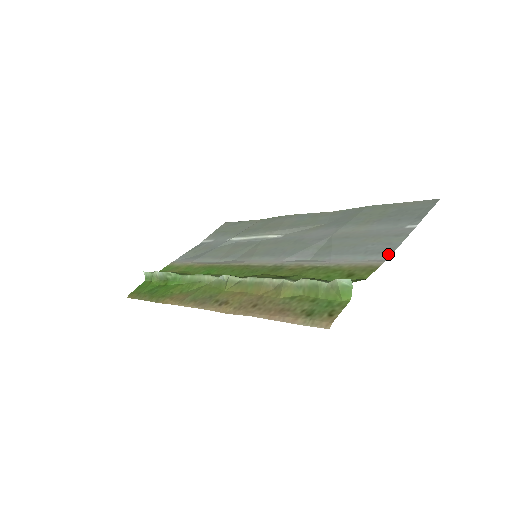
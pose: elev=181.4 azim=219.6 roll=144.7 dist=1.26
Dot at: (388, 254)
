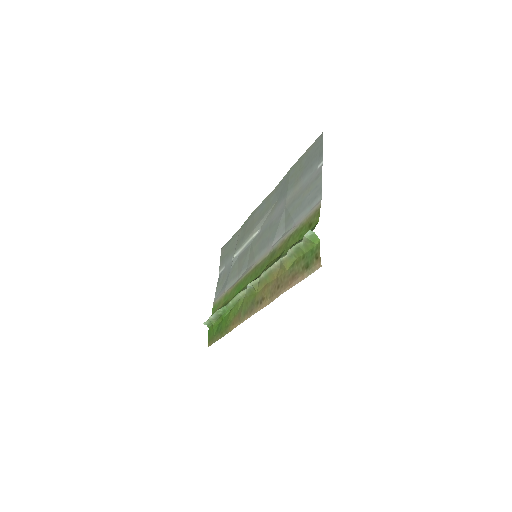
Dot at: (320, 195)
